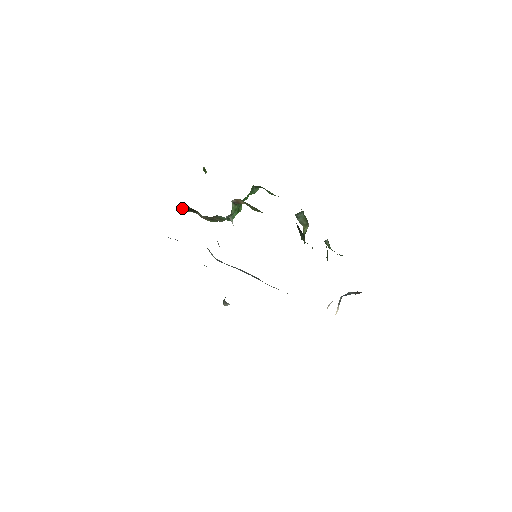
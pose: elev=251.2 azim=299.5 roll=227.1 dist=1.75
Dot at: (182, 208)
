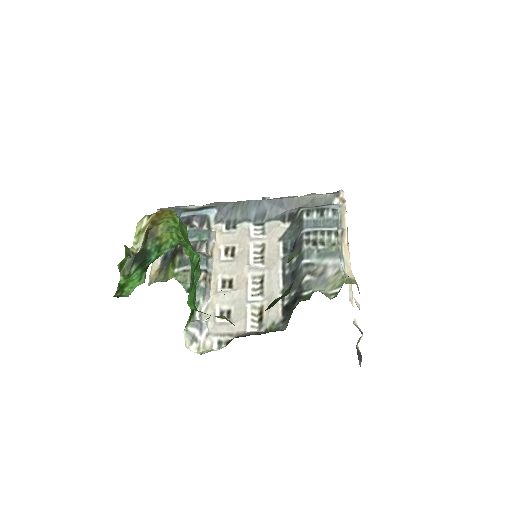
Dot at: occluded
